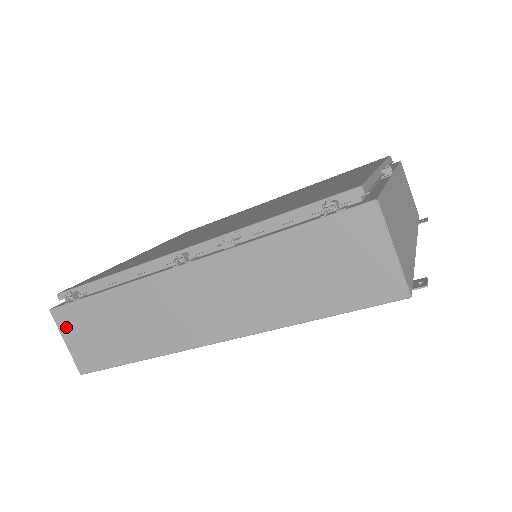
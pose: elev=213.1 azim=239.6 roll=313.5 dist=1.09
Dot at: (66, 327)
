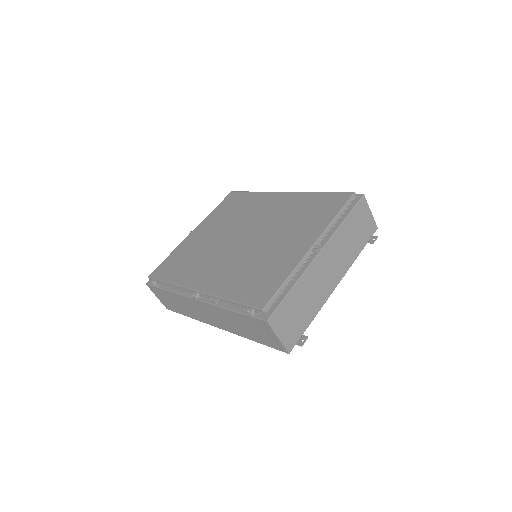
Dot at: (155, 292)
